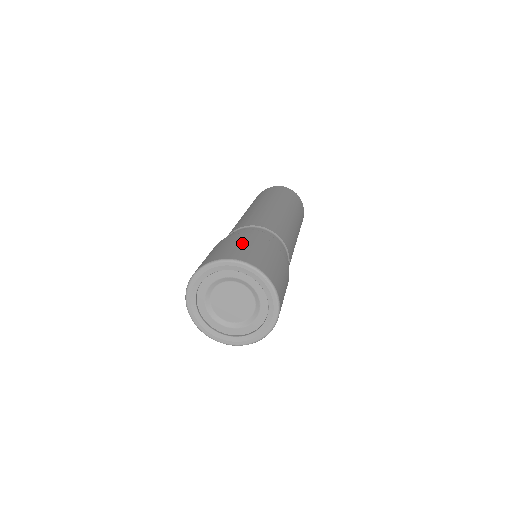
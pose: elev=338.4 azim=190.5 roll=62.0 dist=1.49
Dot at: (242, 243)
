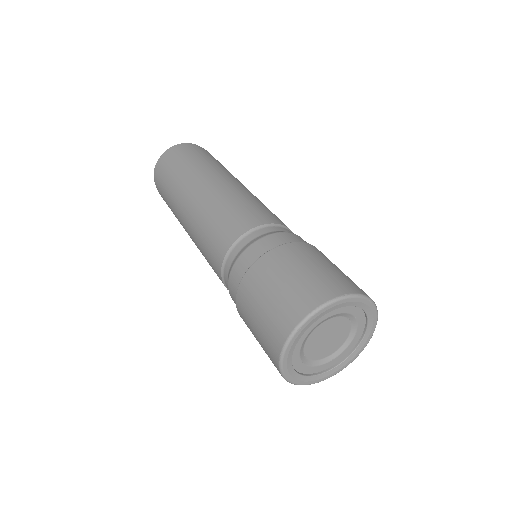
Dot at: (304, 265)
